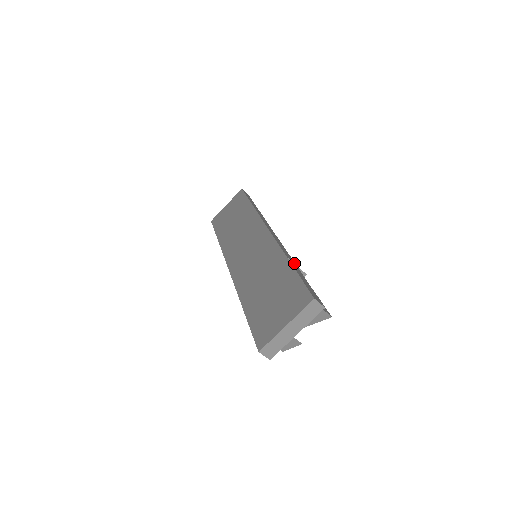
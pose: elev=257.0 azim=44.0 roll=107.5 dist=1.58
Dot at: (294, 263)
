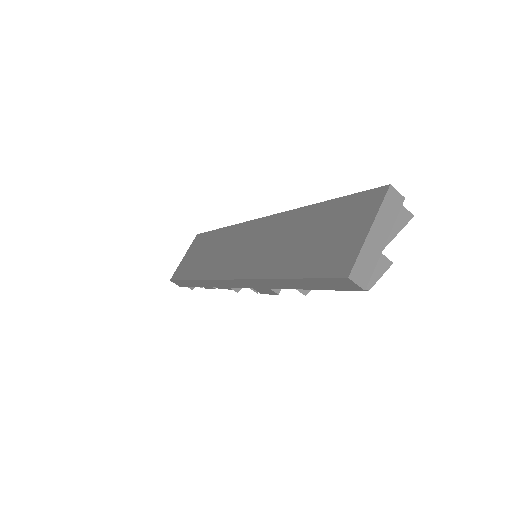
Dot at: occluded
